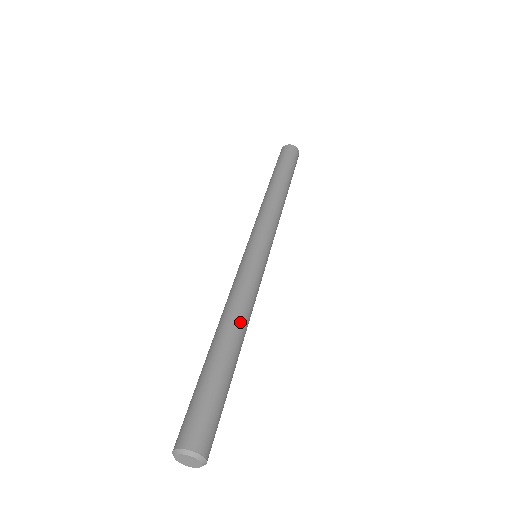
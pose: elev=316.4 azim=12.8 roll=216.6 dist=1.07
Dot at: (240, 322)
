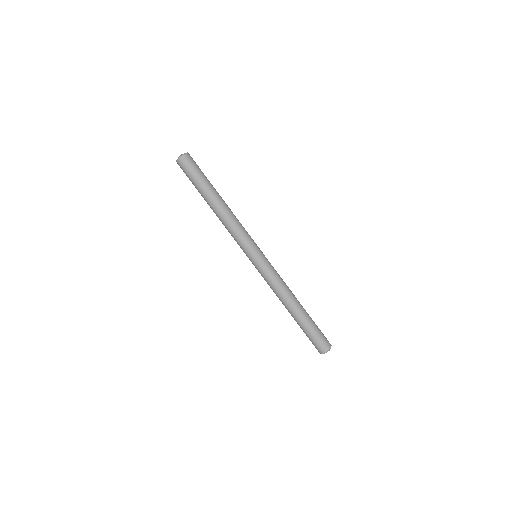
Dot at: (287, 301)
